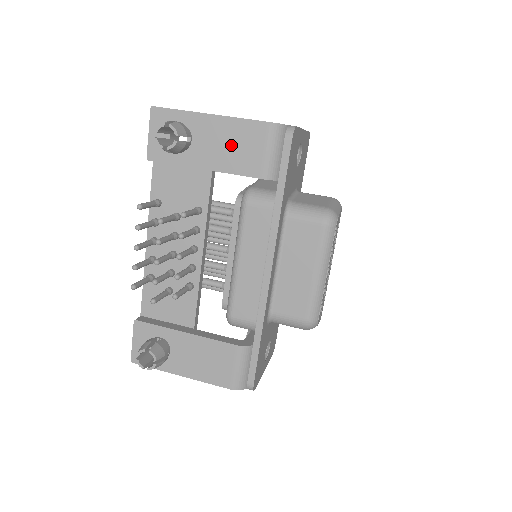
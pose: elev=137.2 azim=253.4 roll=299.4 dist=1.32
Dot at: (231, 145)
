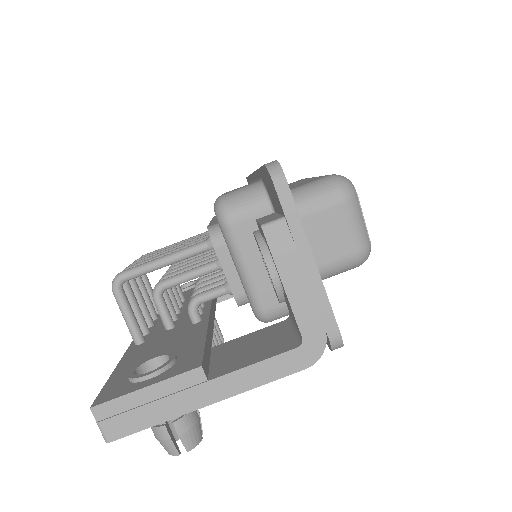
Dot at: occluded
